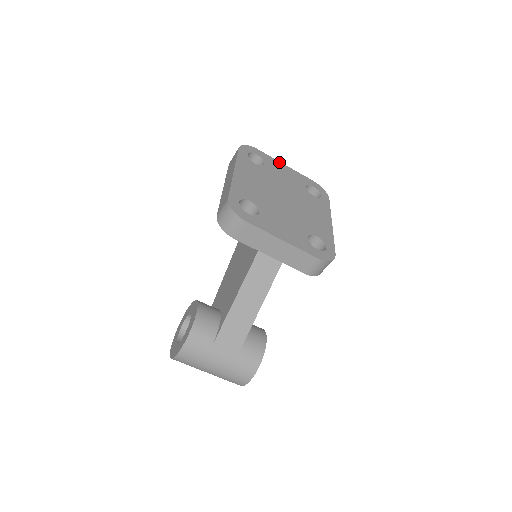
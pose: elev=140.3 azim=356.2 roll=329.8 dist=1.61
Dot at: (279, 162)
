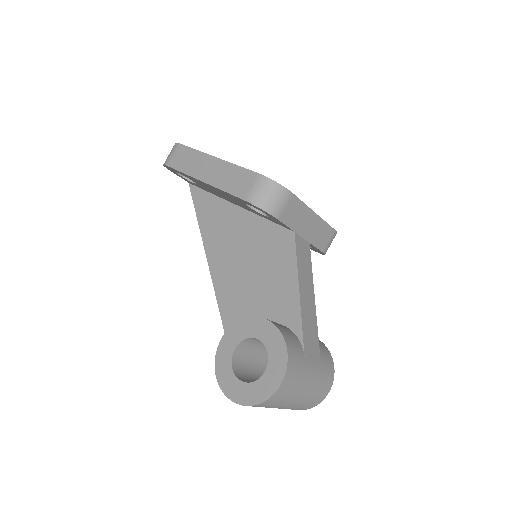
Dot at: occluded
